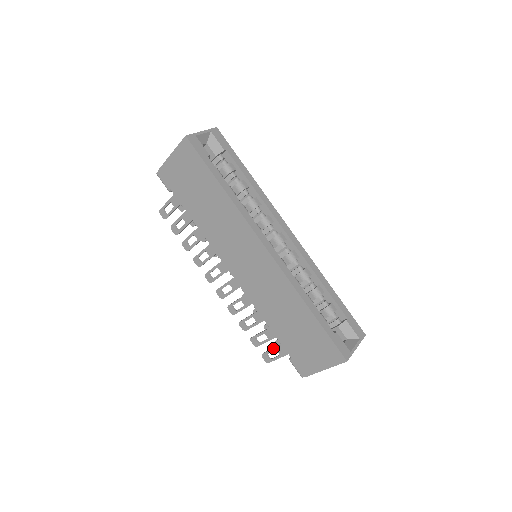
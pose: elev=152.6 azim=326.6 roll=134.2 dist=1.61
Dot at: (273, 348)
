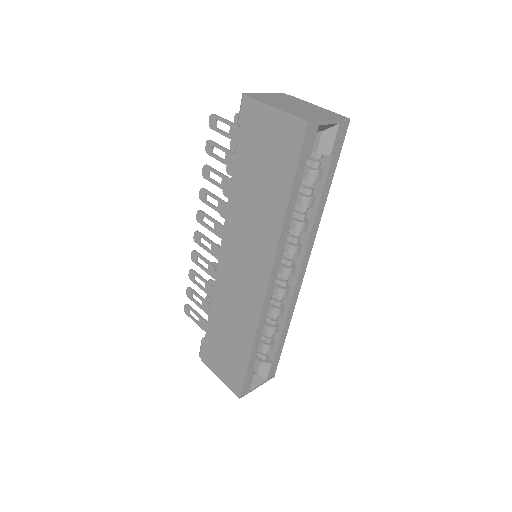
Dot at: (199, 314)
